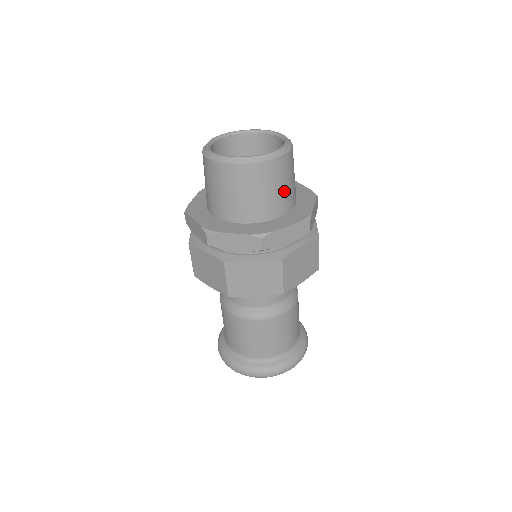
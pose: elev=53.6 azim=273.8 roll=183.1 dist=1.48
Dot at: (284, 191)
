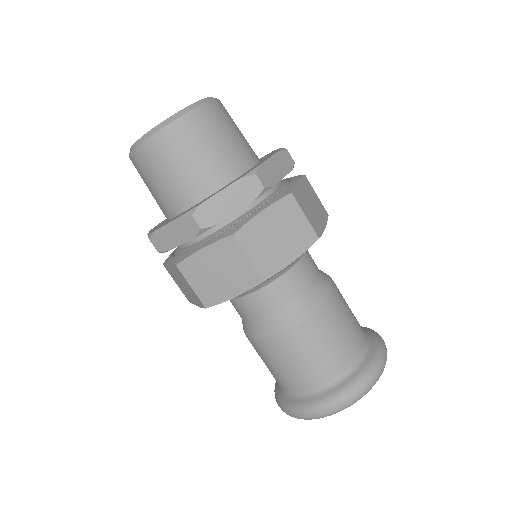
Dot at: (215, 153)
